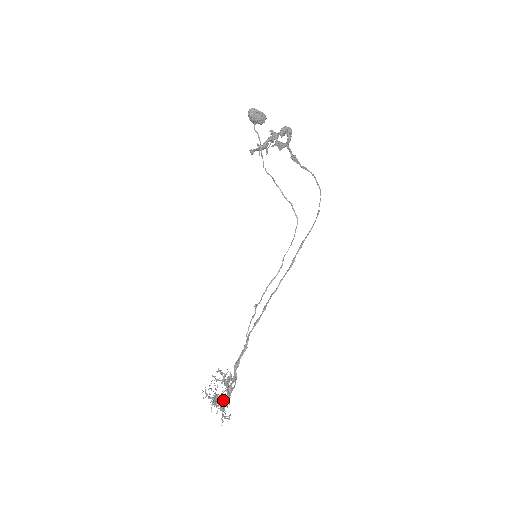
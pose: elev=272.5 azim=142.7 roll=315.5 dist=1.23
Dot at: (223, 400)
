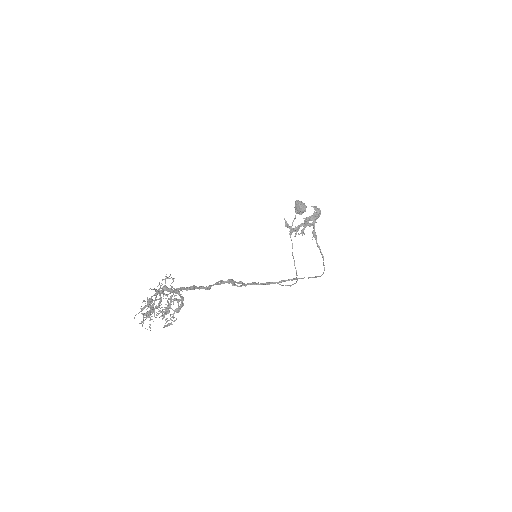
Dot at: (165, 286)
